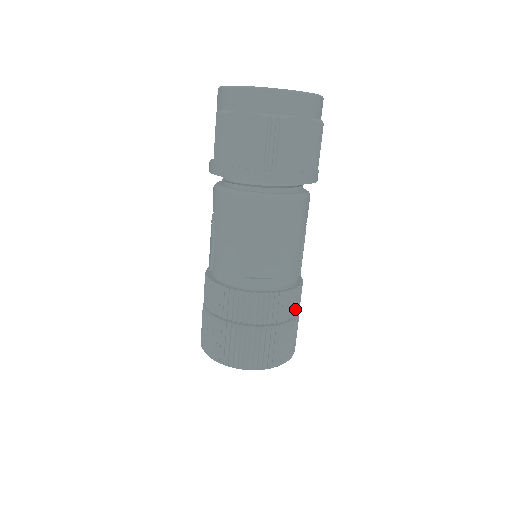
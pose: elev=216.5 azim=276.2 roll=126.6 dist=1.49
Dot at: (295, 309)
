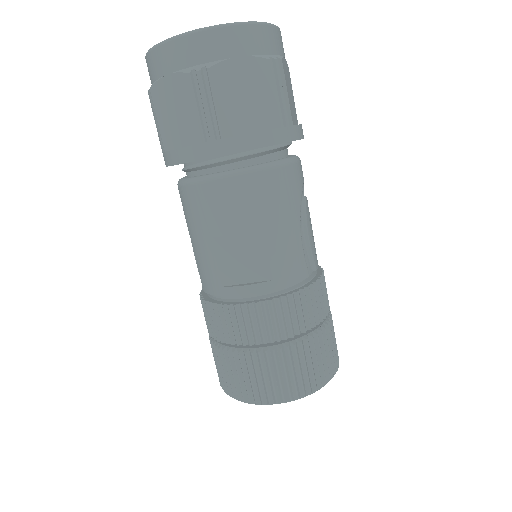
Dot at: (315, 315)
